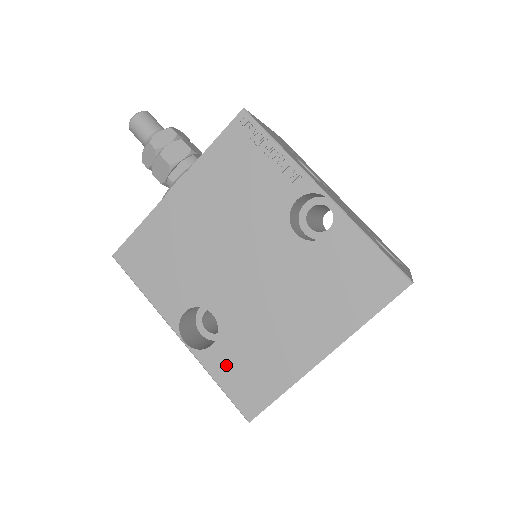
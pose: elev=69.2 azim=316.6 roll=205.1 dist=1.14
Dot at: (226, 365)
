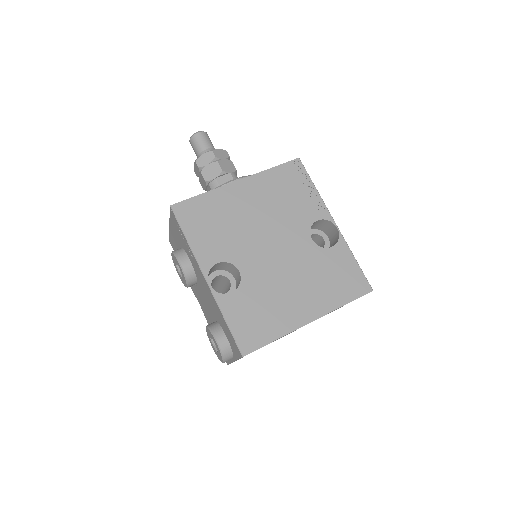
Dot at: (238, 310)
